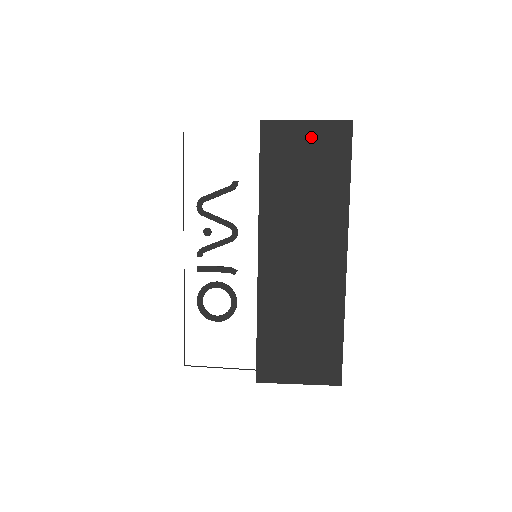
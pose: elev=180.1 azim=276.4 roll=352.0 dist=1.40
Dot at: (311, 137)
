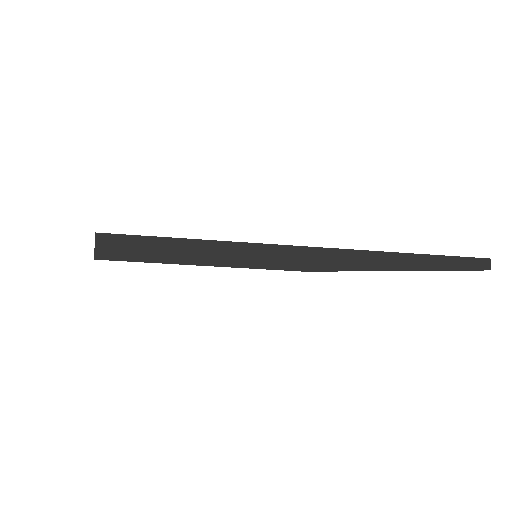
Dot at: occluded
